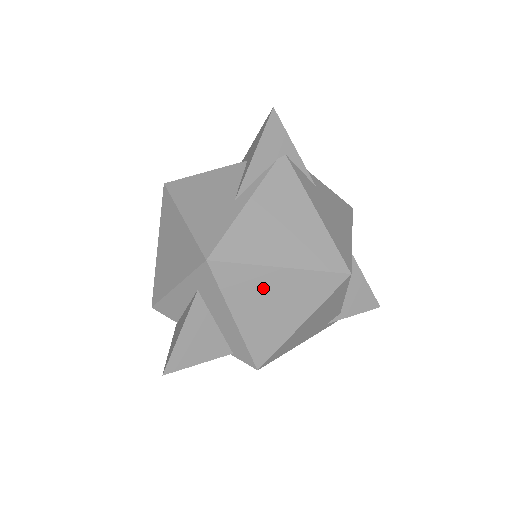
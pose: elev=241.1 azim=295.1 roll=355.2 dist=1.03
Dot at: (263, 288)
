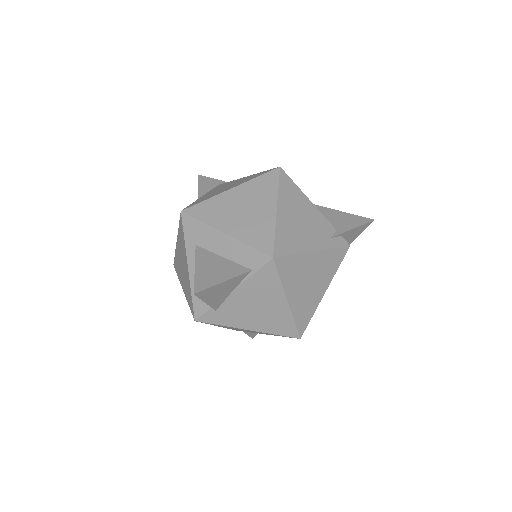
Dot at: (229, 205)
